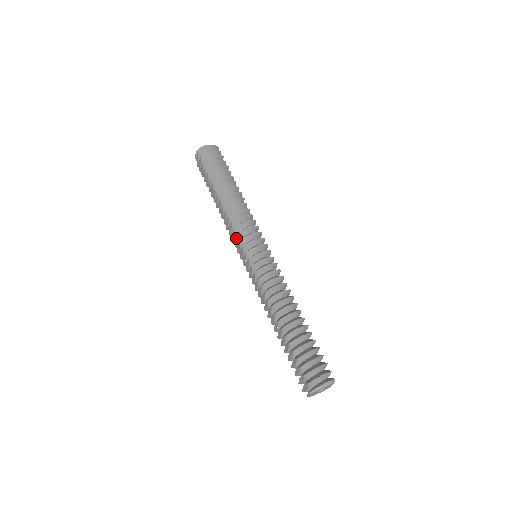
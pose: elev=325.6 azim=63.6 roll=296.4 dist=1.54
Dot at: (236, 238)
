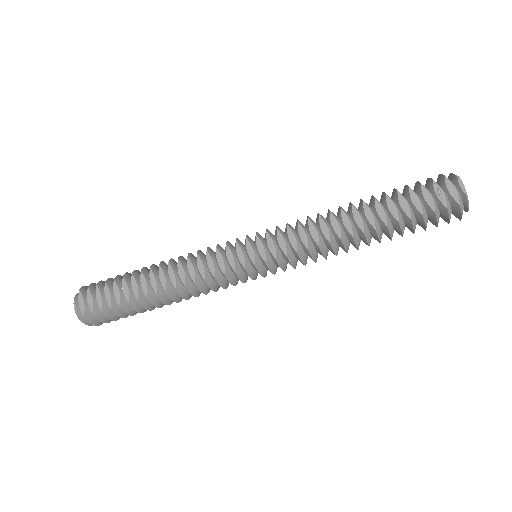
Dot at: (218, 256)
